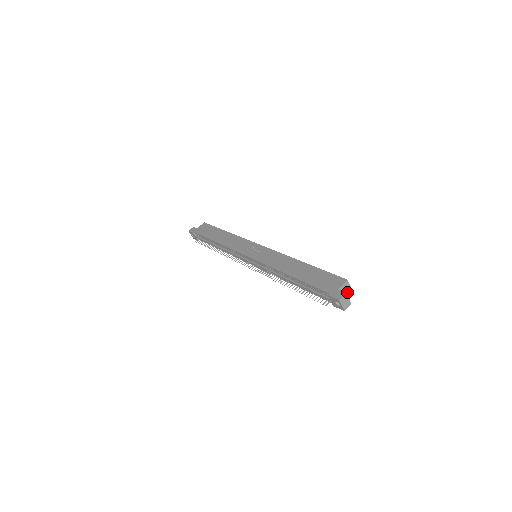
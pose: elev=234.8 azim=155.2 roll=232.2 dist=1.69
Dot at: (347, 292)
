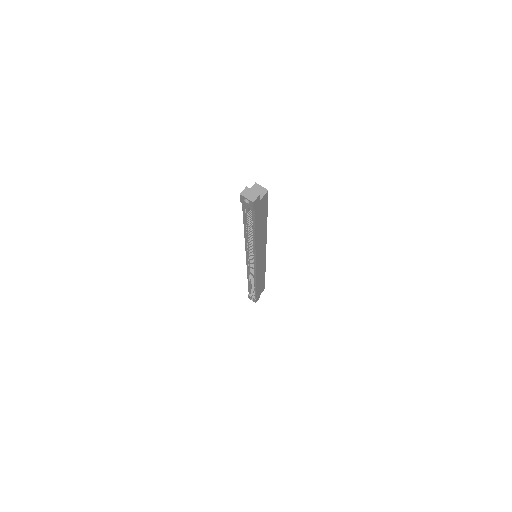
Dot at: (262, 193)
